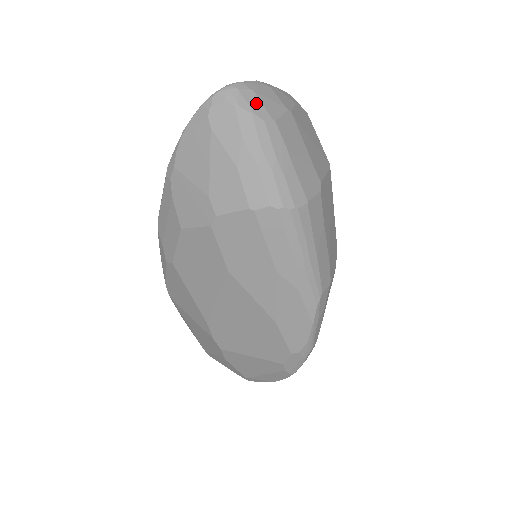
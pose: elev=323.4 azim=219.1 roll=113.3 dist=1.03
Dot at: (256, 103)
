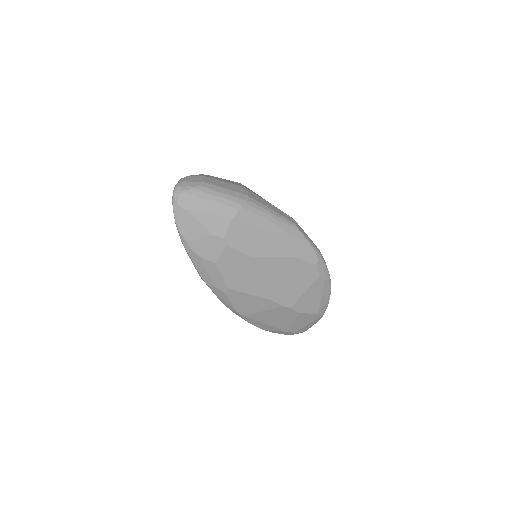
Dot at: (190, 184)
